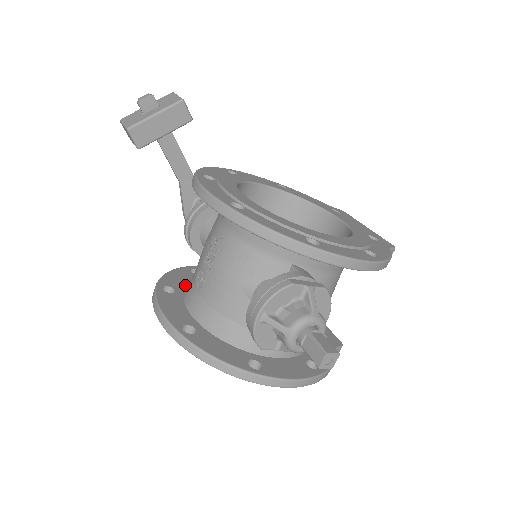
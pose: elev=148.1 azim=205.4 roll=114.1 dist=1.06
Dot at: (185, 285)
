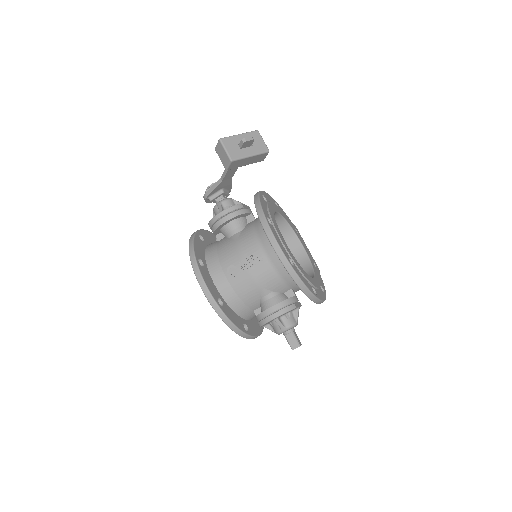
Dot at: (204, 256)
